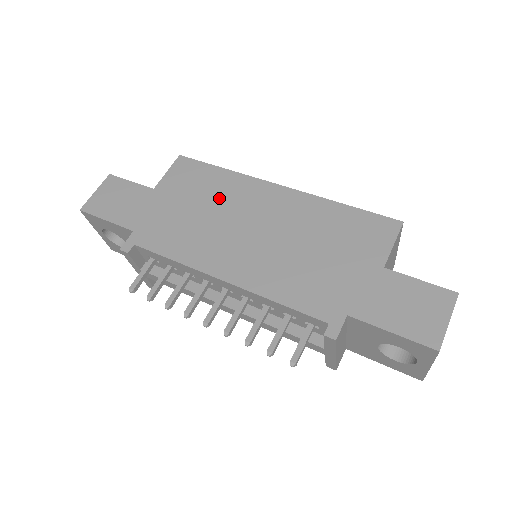
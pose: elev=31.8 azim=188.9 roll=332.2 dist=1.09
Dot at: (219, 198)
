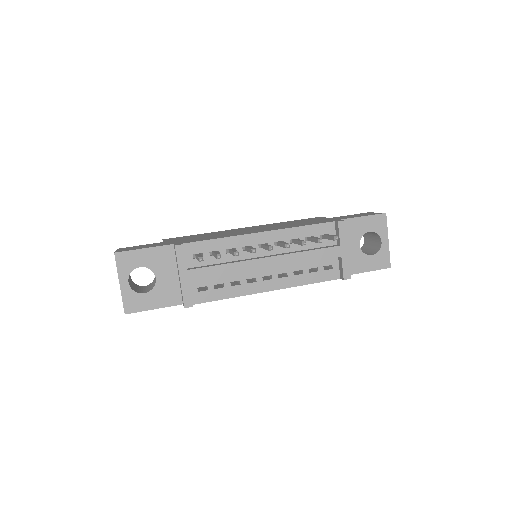
Dot at: occluded
